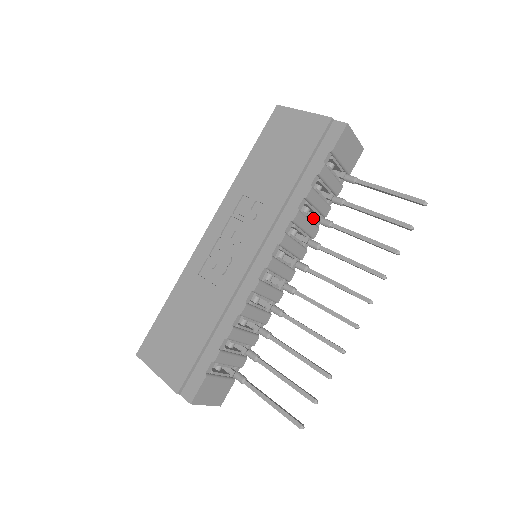
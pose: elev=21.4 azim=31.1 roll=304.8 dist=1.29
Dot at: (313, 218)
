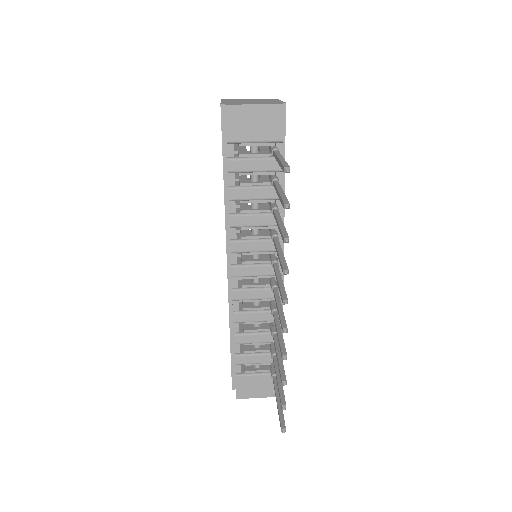
Dot at: occluded
